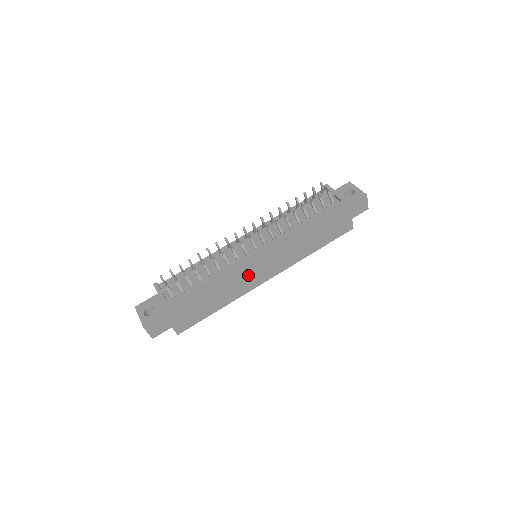
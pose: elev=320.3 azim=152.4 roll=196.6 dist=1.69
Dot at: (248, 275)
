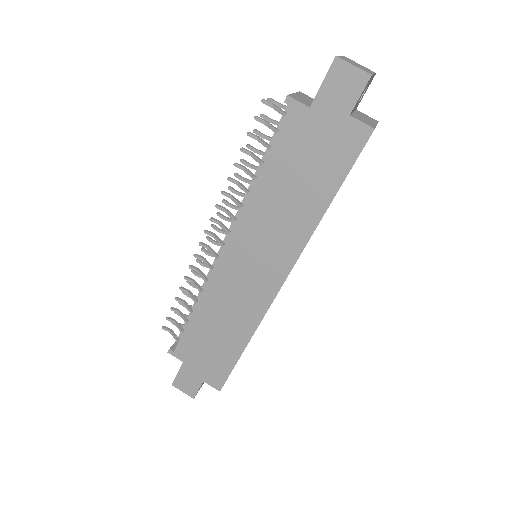
Dot at: (241, 288)
